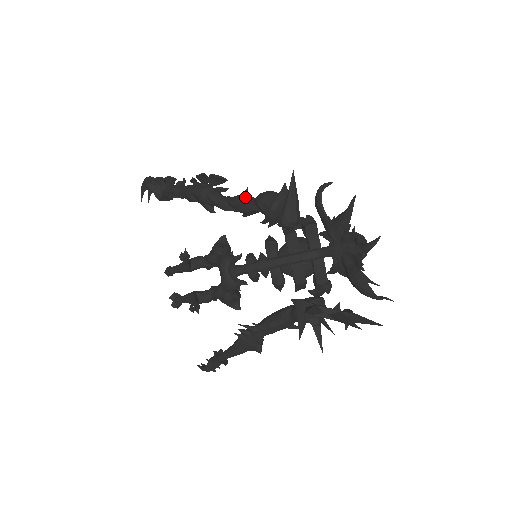
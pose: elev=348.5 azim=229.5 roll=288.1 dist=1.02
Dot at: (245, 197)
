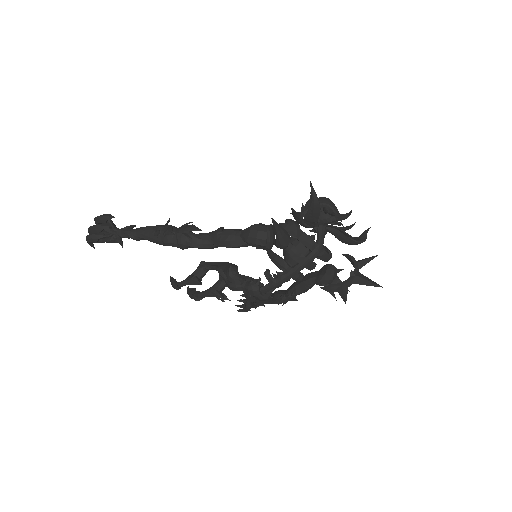
Dot at: (229, 237)
